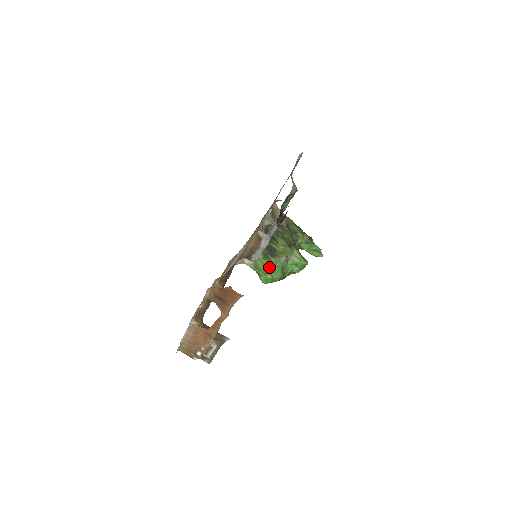
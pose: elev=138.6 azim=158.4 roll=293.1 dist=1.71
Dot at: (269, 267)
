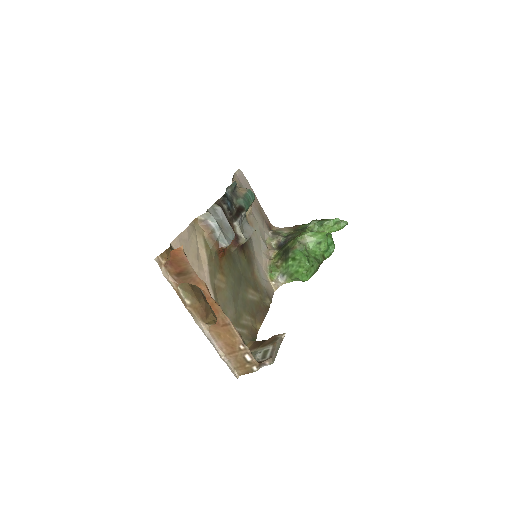
Dot at: (293, 263)
